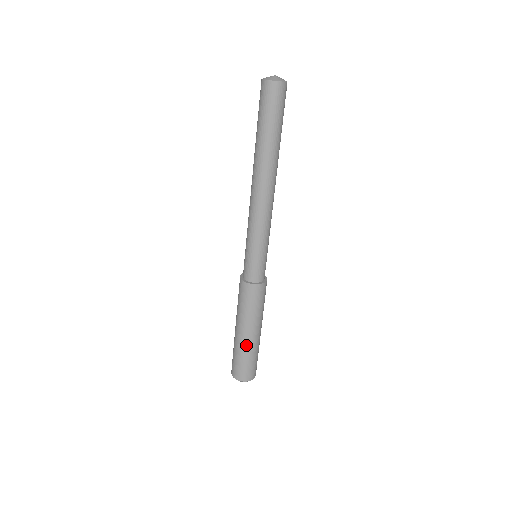
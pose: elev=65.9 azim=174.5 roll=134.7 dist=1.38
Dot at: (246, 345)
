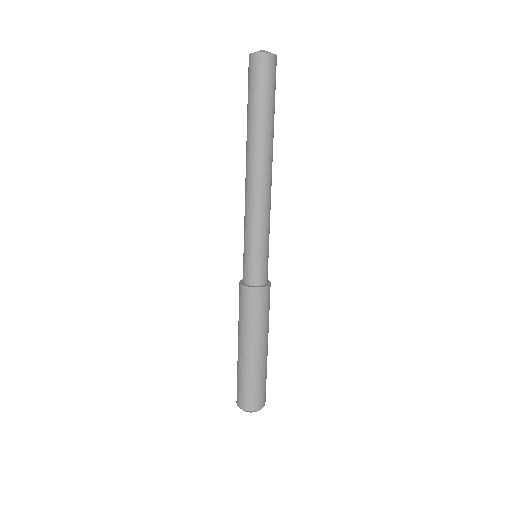
Dot at: (247, 363)
